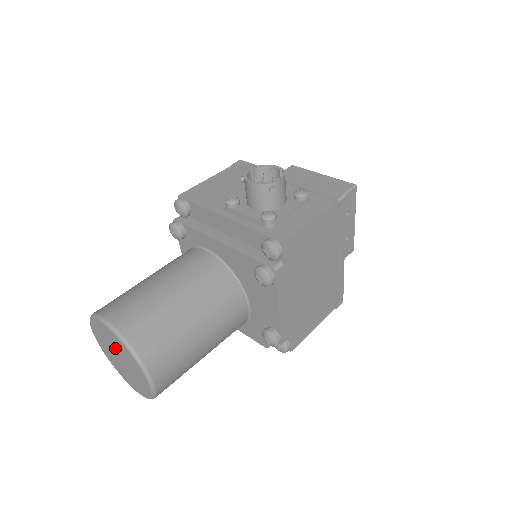
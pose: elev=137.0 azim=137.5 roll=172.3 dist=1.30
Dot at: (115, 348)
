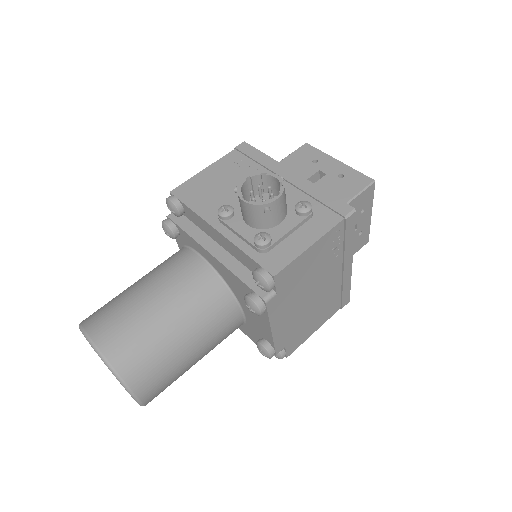
Dot at: occluded
